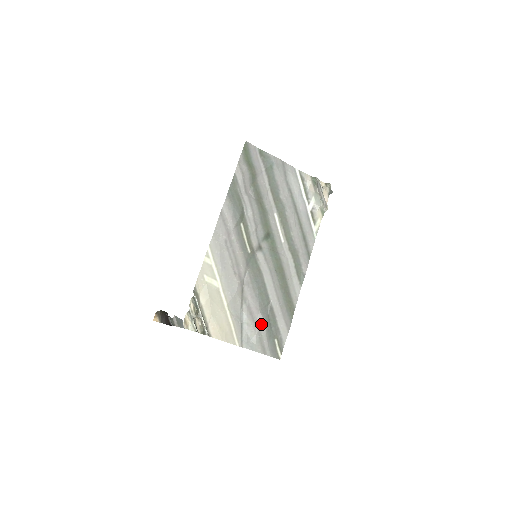
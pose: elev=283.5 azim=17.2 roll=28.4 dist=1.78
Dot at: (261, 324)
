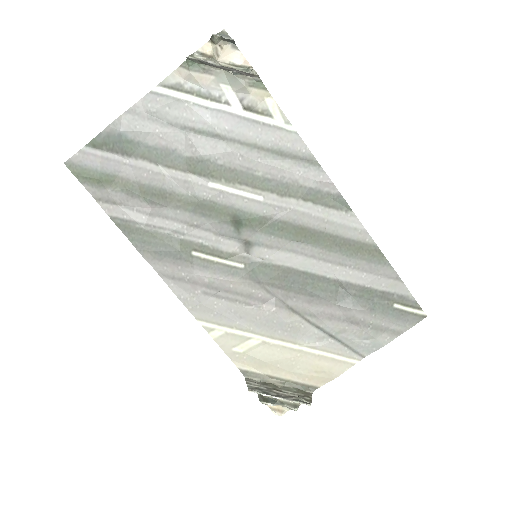
Dot at: (355, 316)
